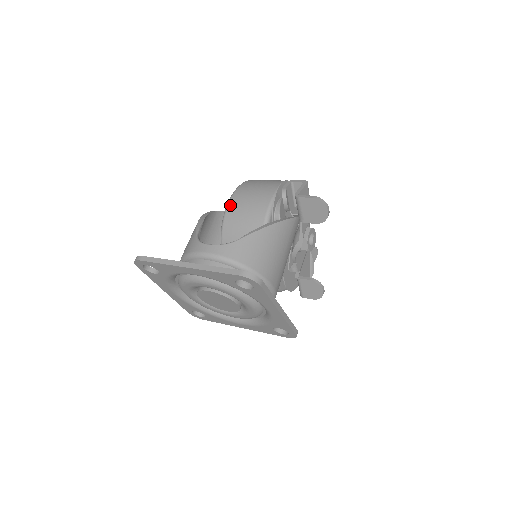
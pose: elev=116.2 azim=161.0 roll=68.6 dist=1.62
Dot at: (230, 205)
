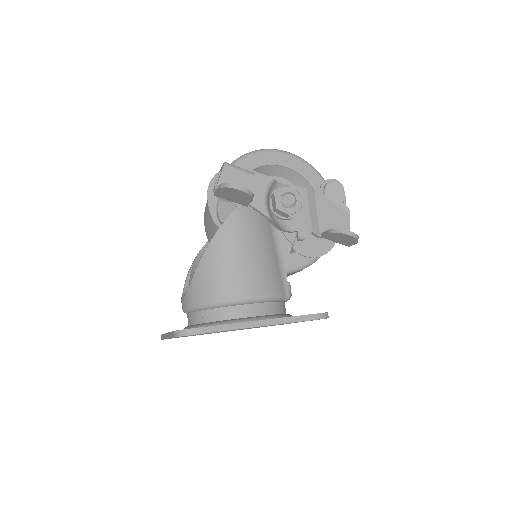
Dot at: (205, 230)
